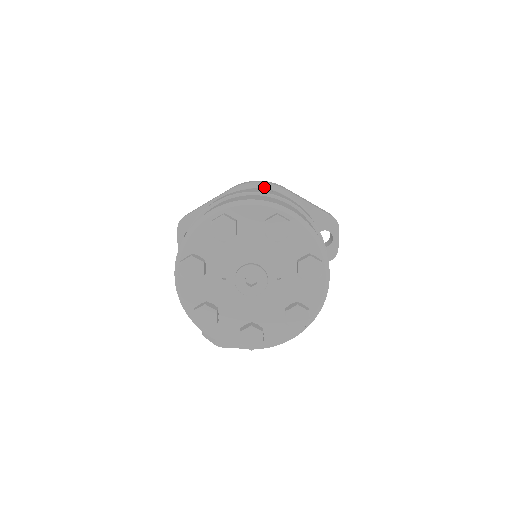
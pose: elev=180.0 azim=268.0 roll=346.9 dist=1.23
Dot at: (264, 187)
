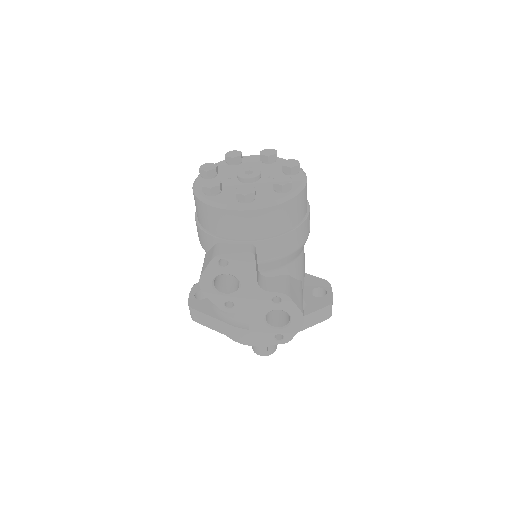
Dot at: occluded
